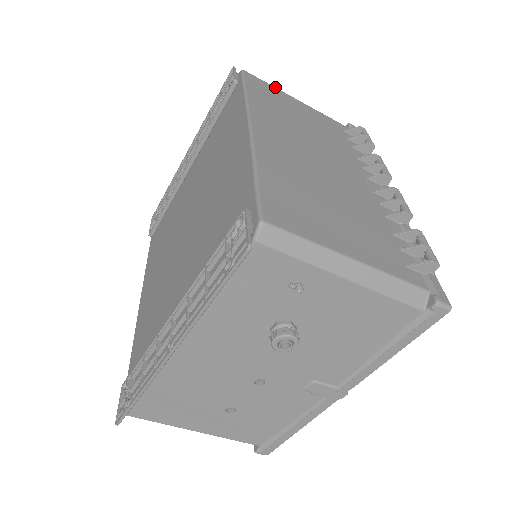
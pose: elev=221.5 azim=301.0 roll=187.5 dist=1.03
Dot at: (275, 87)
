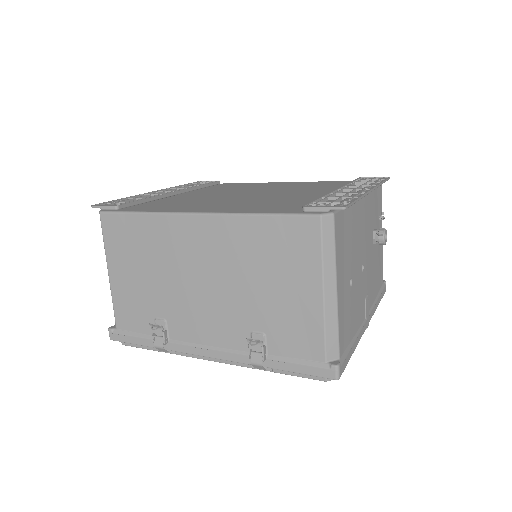
Dot at: occluded
